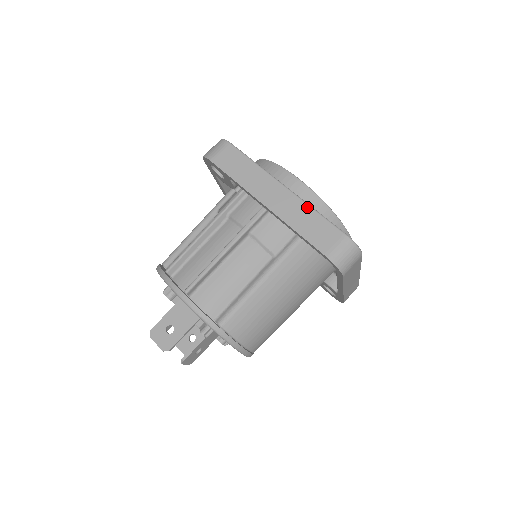
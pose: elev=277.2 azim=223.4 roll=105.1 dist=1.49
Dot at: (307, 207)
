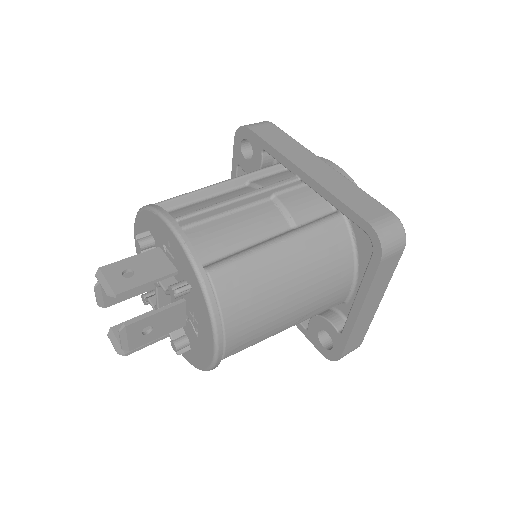
Dot at: (350, 182)
